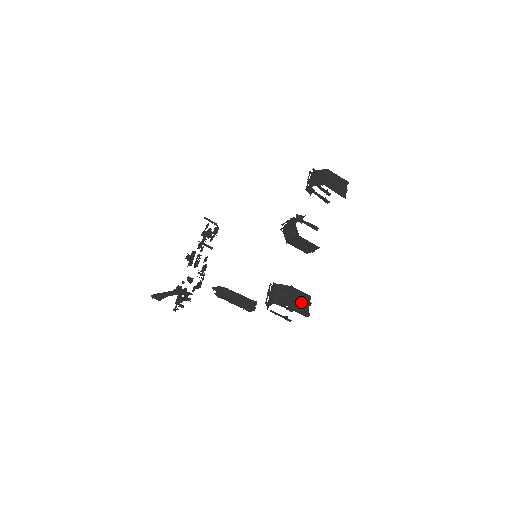
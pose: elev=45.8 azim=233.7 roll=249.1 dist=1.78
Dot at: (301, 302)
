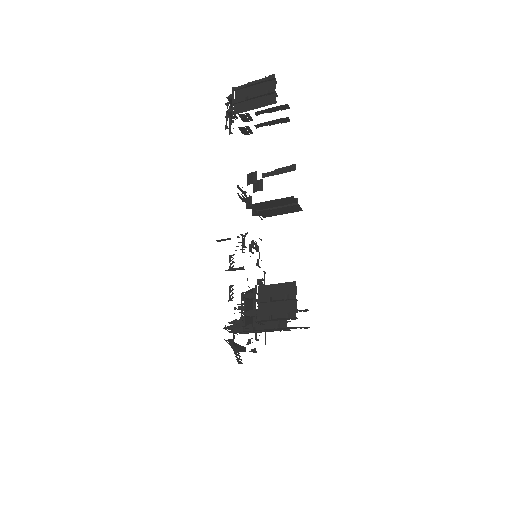
Dot at: (280, 301)
